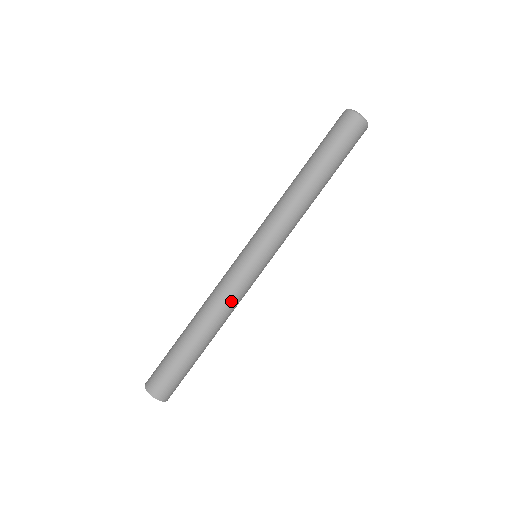
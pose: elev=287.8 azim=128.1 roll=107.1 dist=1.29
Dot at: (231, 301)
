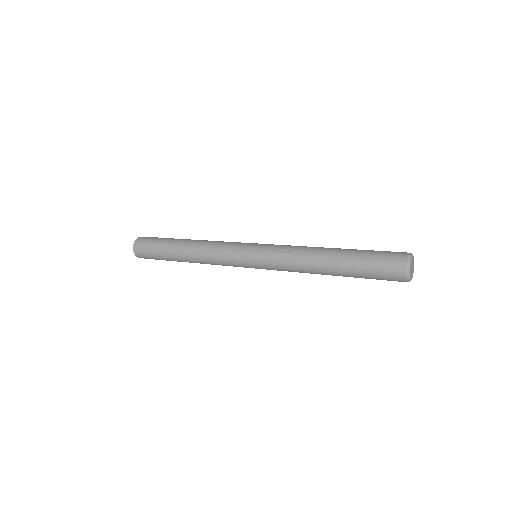
Dot at: (214, 260)
